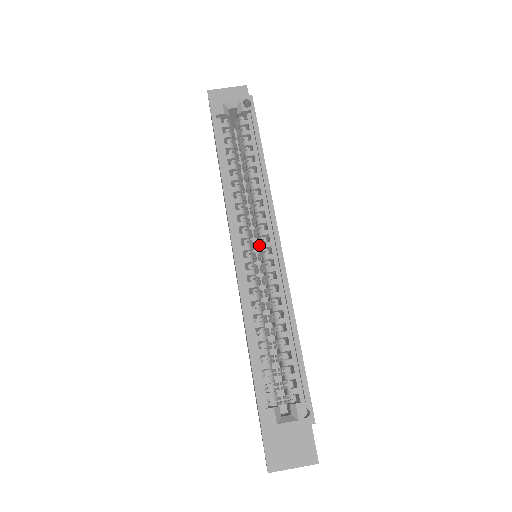
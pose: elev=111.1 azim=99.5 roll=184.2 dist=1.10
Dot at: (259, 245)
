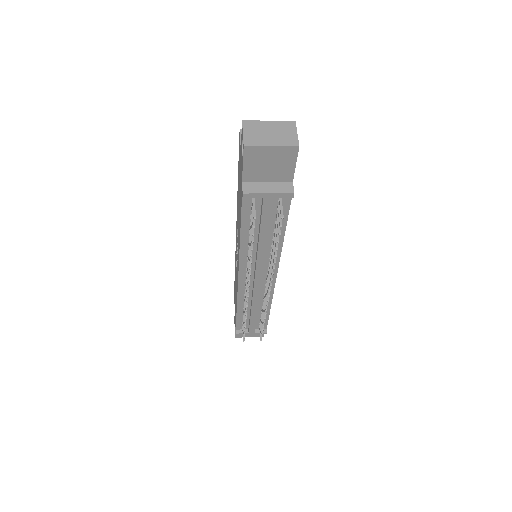
Dot at: occluded
